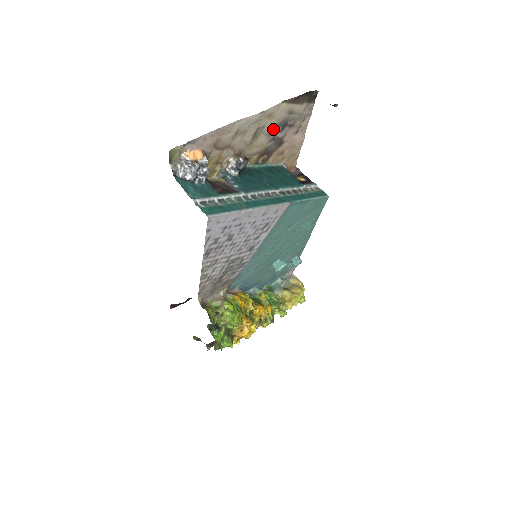
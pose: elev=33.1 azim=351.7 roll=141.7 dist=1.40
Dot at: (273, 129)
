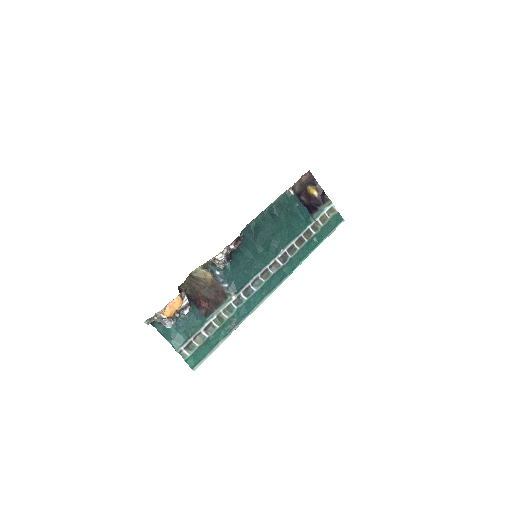
Dot at: occluded
